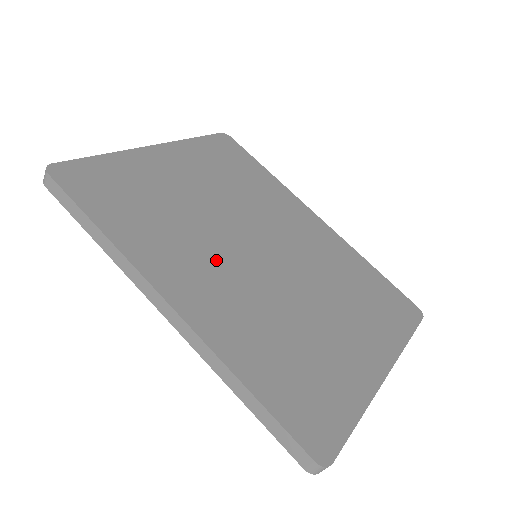
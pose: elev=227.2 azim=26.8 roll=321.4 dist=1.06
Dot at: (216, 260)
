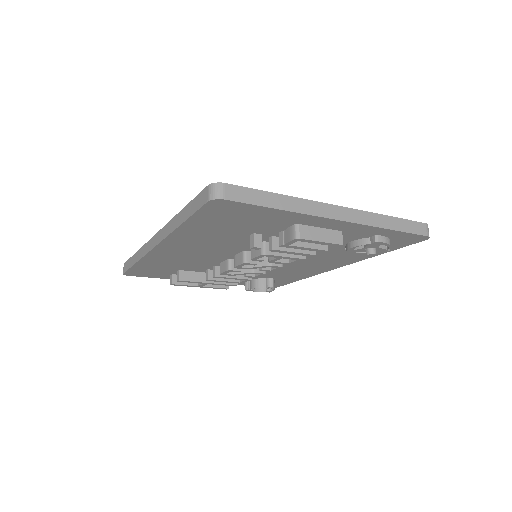
Dot at: occluded
